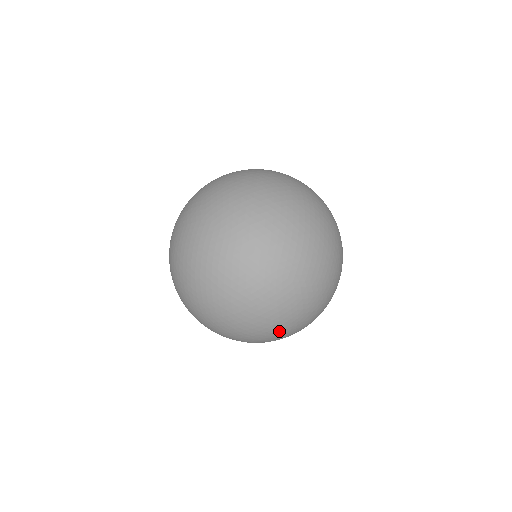
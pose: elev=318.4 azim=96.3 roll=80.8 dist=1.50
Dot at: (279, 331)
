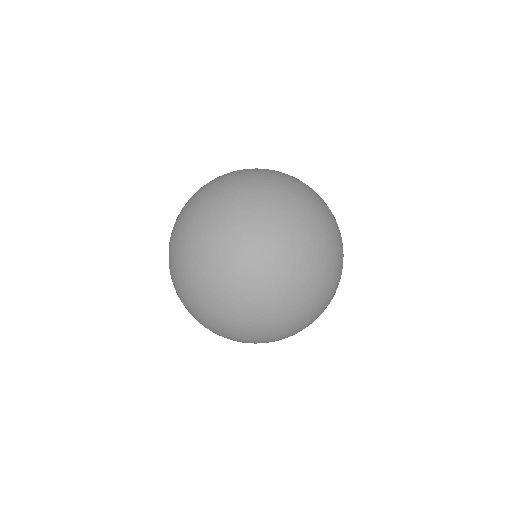
Dot at: occluded
